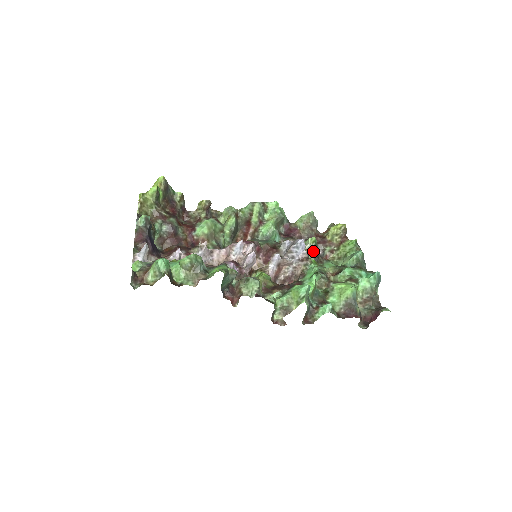
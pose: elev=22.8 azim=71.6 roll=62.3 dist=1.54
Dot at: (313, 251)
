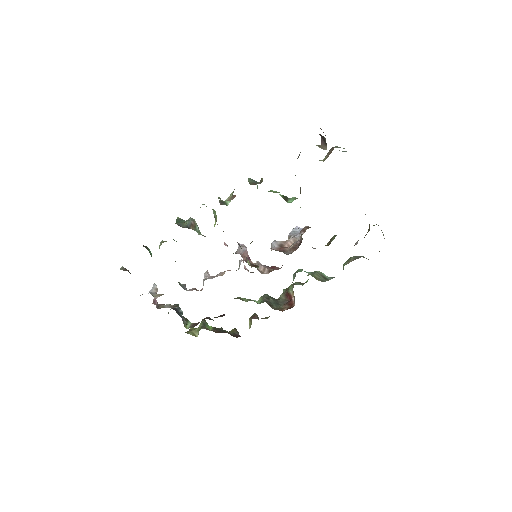
Dot at: (333, 237)
